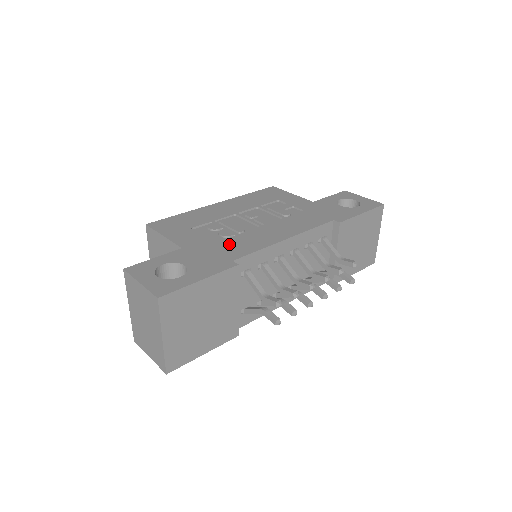
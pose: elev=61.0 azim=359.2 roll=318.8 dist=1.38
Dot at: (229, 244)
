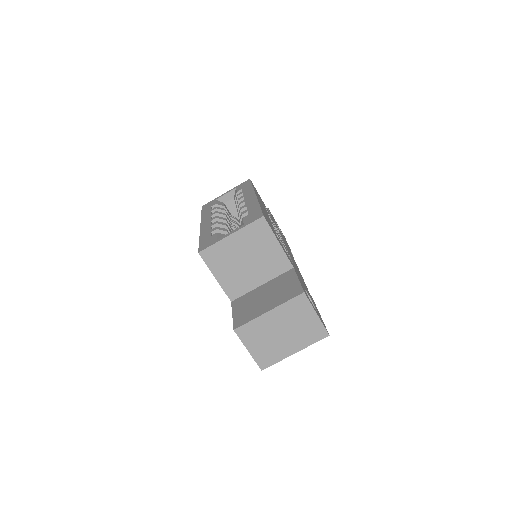
Dot at: occluded
